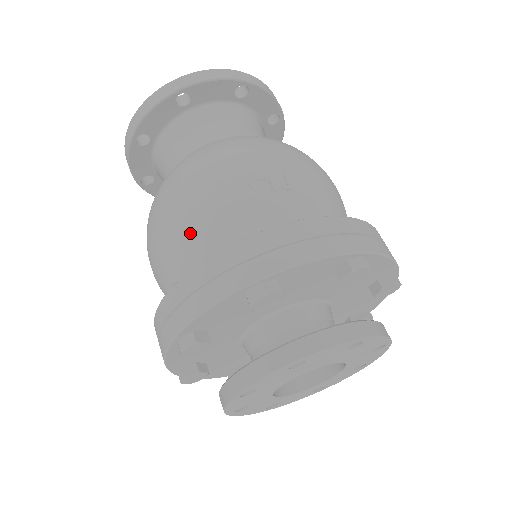
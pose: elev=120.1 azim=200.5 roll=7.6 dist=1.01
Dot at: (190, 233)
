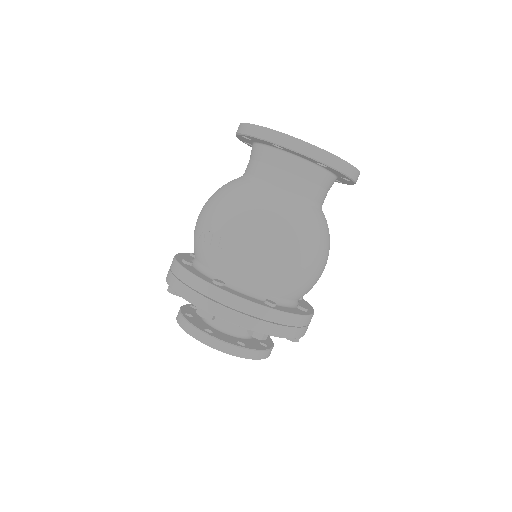
Dot at: occluded
